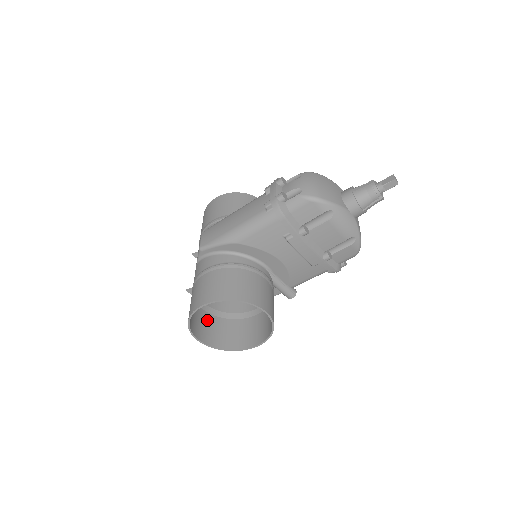
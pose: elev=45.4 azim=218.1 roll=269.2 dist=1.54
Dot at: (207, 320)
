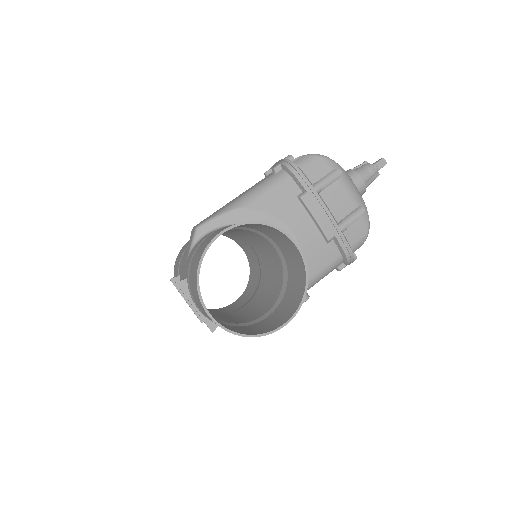
Dot at: occluded
